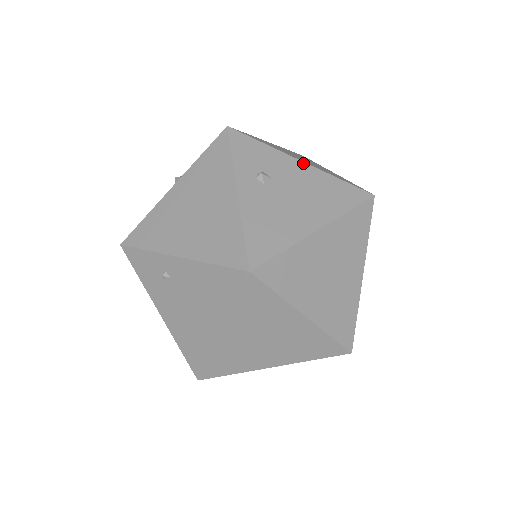
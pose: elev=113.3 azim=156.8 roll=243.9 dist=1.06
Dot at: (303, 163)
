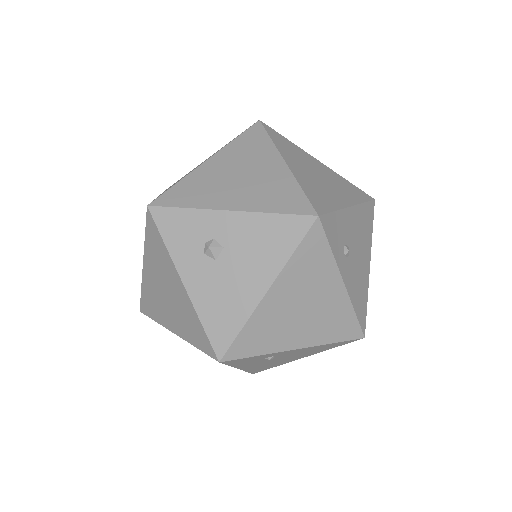
Dot at: (352, 208)
